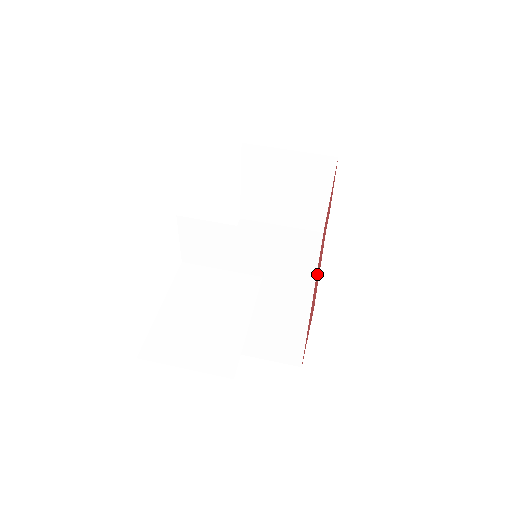
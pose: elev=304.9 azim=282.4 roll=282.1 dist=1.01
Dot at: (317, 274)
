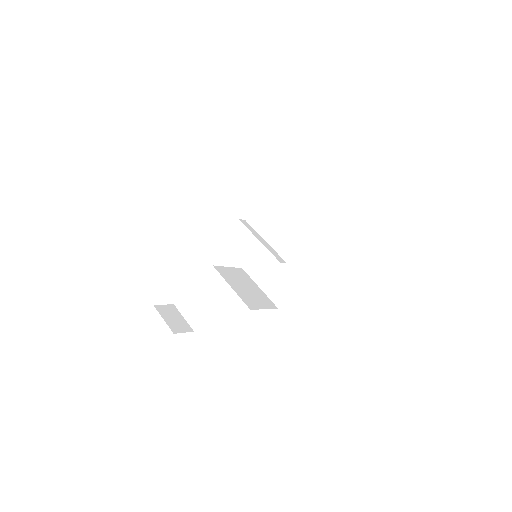
Dot at: occluded
